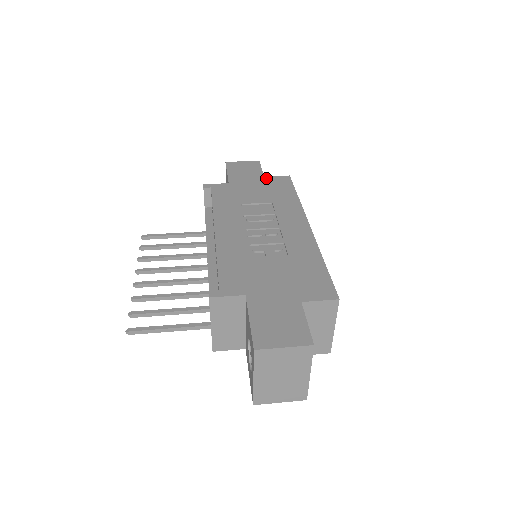
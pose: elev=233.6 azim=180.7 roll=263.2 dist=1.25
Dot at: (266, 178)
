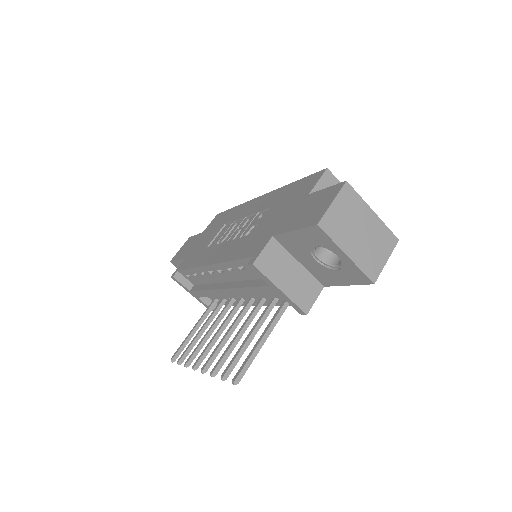
Dot at: (205, 231)
